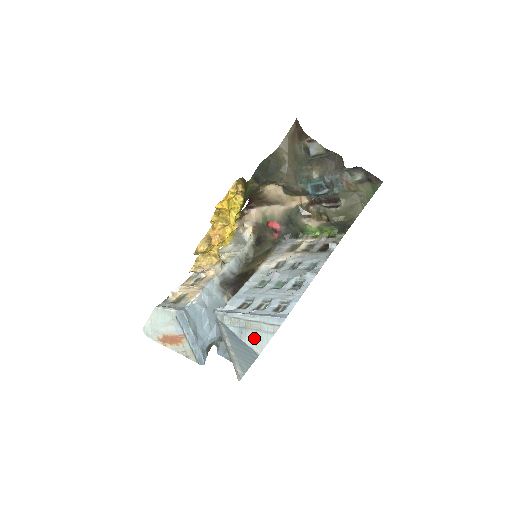
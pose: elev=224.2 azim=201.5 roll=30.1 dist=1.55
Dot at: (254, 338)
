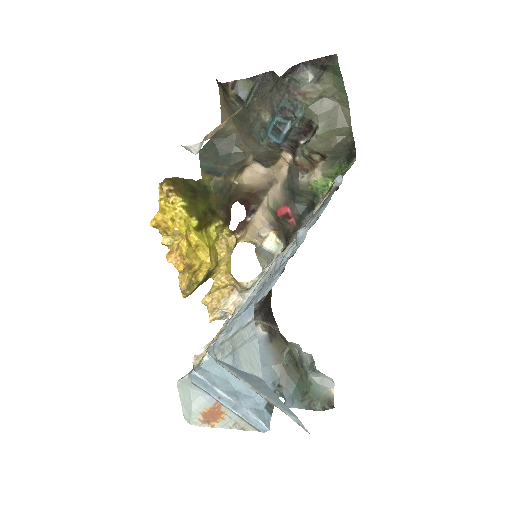
Dot at: (247, 358)
